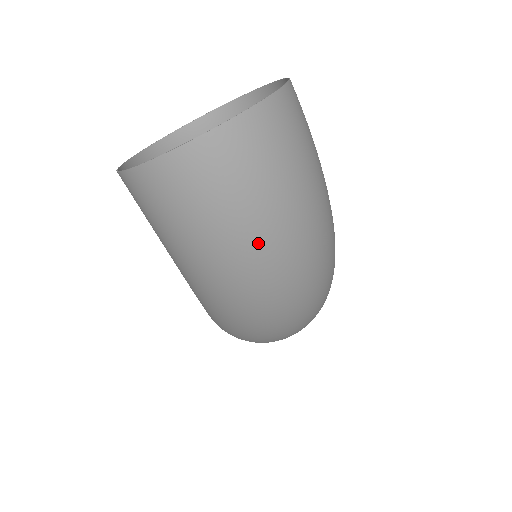
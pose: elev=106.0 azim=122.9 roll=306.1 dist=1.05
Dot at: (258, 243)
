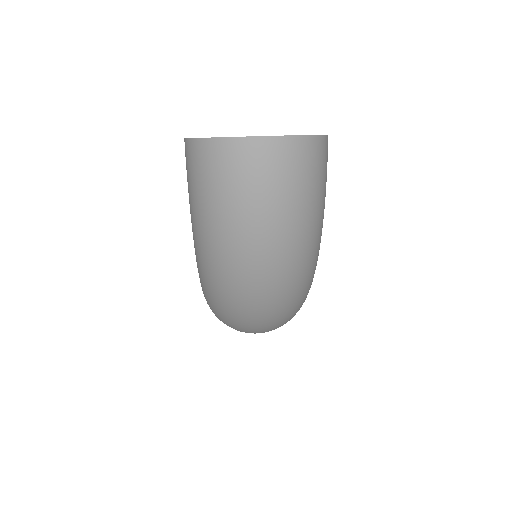
Dot at: (245, 229)
